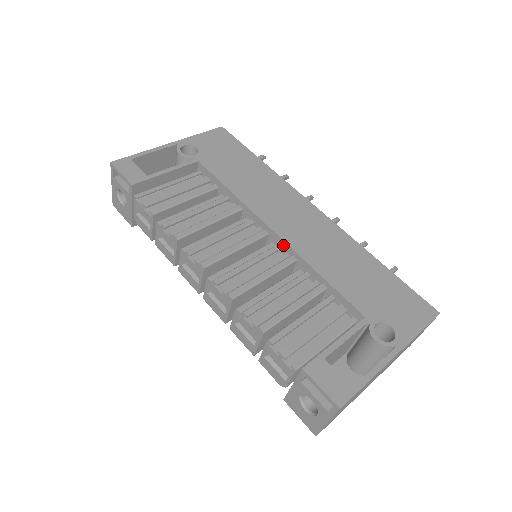
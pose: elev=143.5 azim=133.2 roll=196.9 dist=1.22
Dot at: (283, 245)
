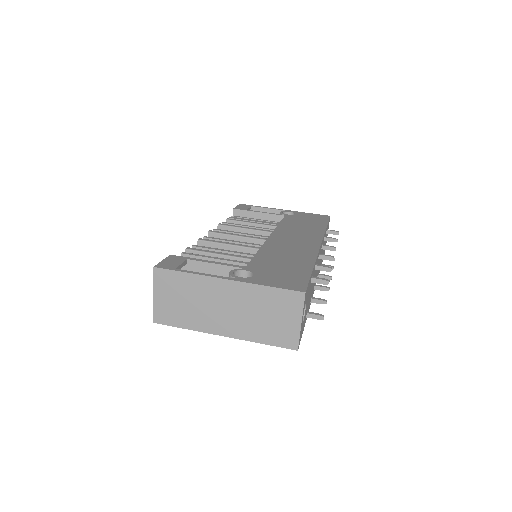
Dot at: occluded
